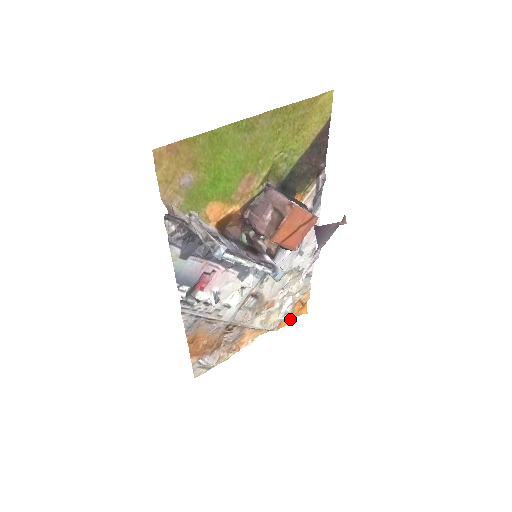
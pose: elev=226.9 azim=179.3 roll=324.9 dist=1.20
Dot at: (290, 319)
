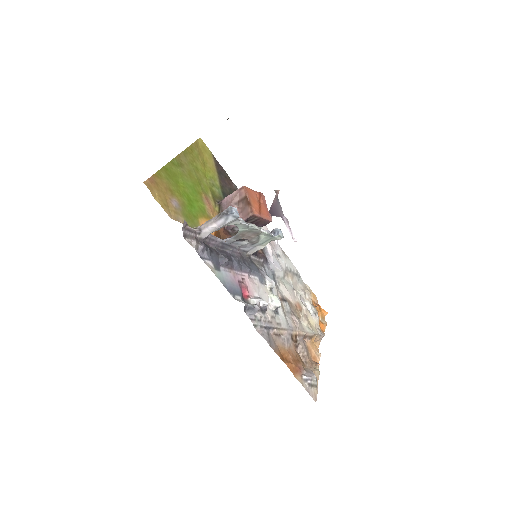
Dot at: (322, 322)
